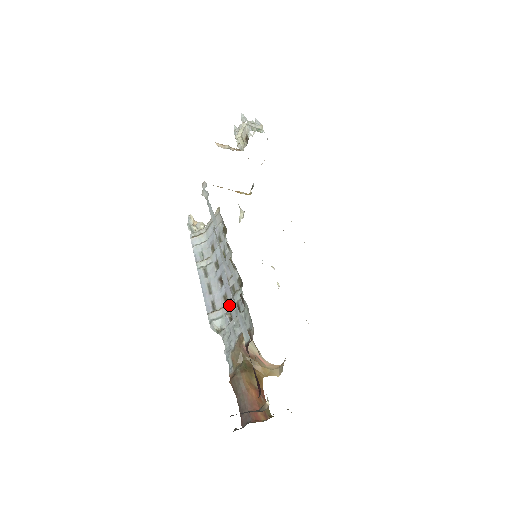
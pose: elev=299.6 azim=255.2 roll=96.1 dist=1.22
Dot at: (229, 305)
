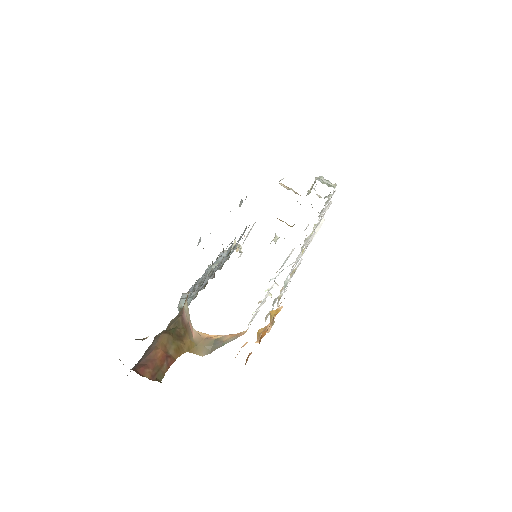
Dot at: occluded
